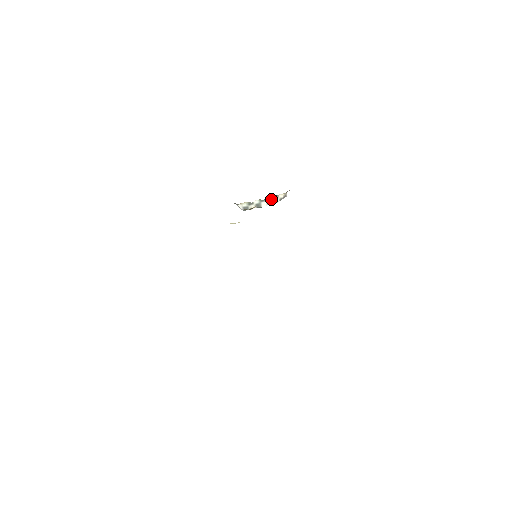
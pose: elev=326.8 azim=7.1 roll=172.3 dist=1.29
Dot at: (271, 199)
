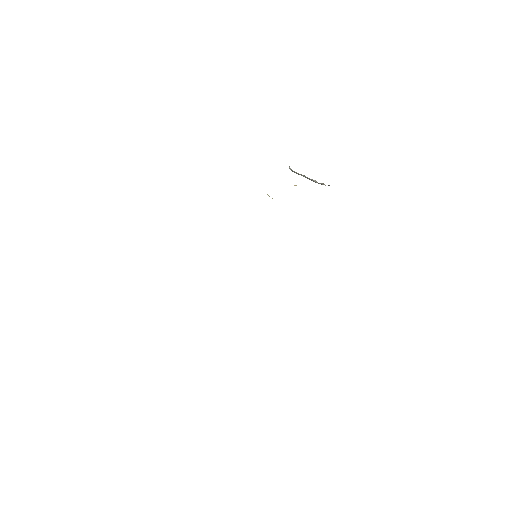
Dot at: (315, 181)
